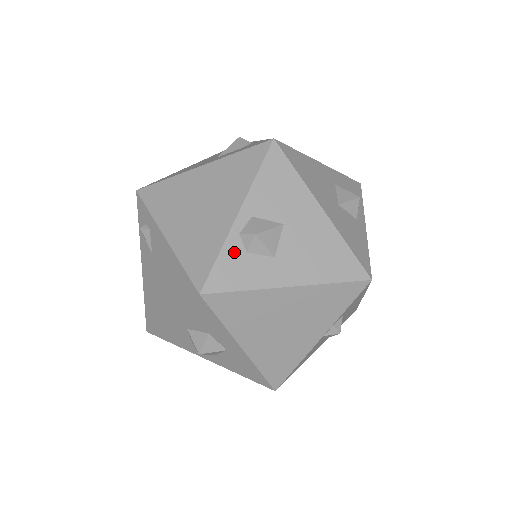
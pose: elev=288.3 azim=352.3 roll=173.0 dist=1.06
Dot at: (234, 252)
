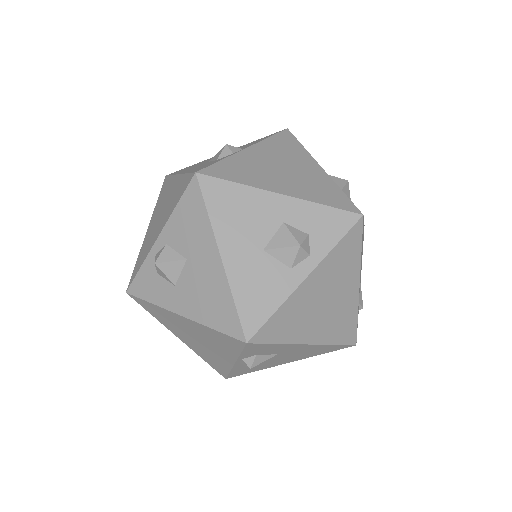
Dot at: (150, 269)
